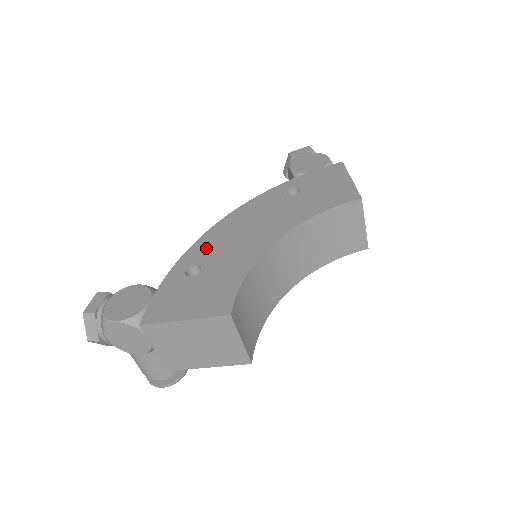
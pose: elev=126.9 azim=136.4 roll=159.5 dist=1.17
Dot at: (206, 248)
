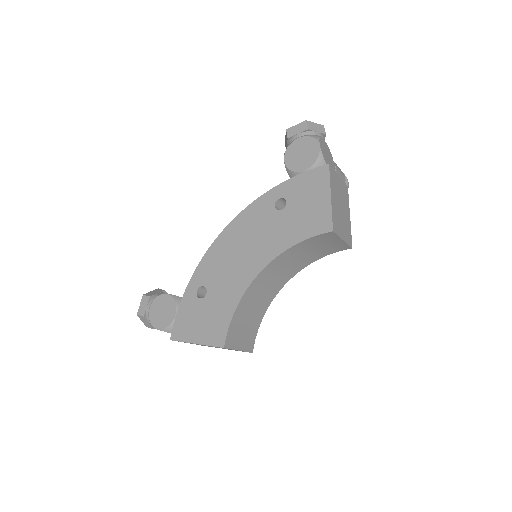
Dot at: (210, 267)
